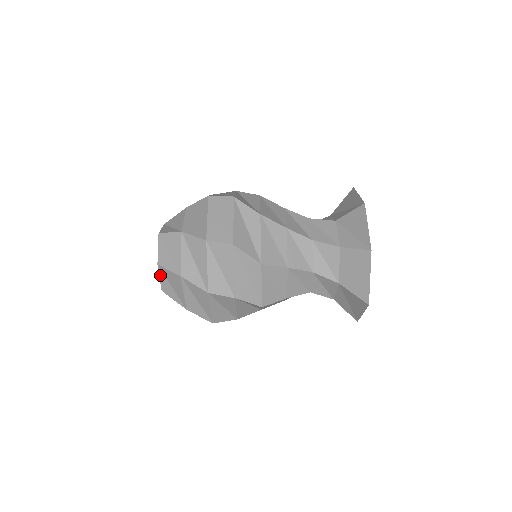
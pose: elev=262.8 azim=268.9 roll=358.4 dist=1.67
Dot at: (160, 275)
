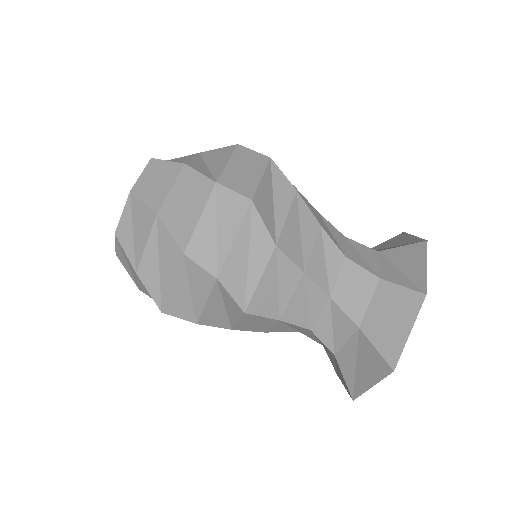
Dot at: (125, 209)
